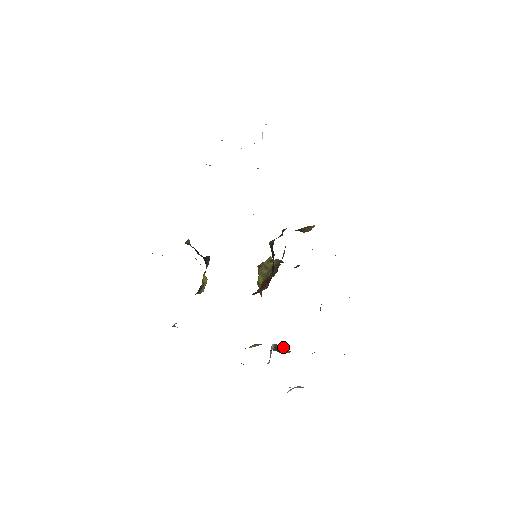
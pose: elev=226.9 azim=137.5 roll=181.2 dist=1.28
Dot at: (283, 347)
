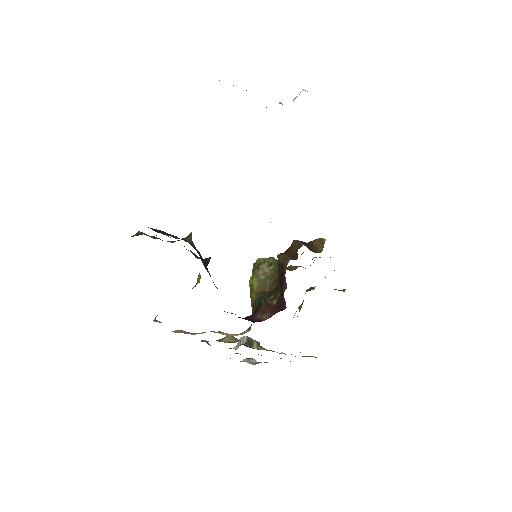
Dot at: (255, 342)
